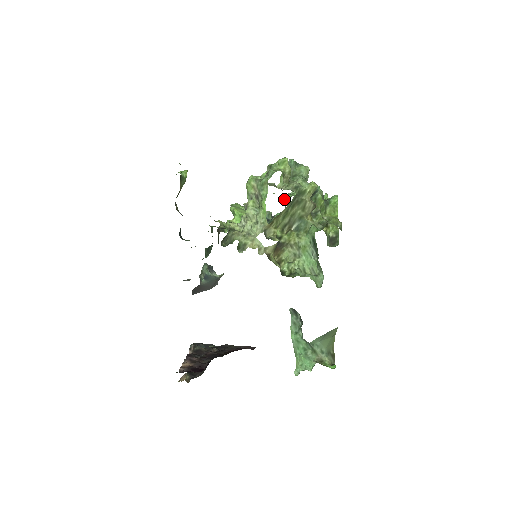
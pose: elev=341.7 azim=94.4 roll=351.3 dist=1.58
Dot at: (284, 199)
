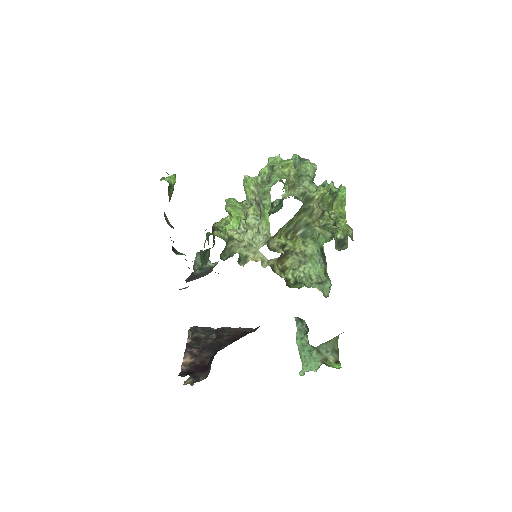
Dot at: occluded
